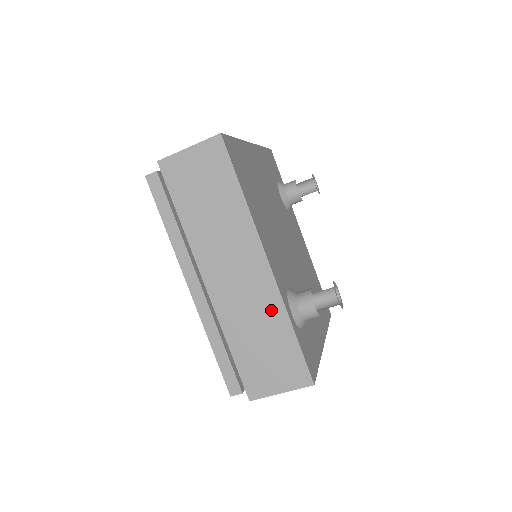
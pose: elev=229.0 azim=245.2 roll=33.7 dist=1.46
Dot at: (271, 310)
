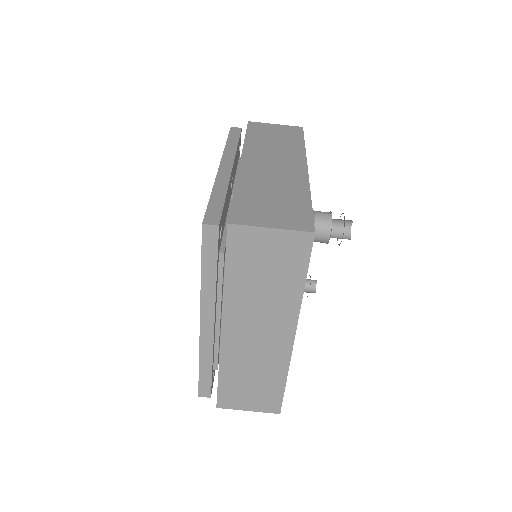
Dot at: (295, 185)
